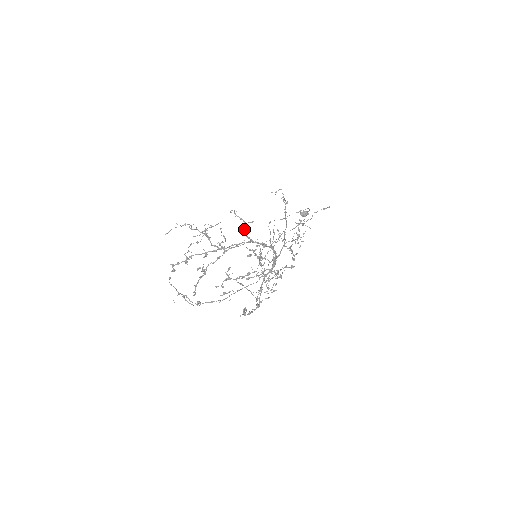
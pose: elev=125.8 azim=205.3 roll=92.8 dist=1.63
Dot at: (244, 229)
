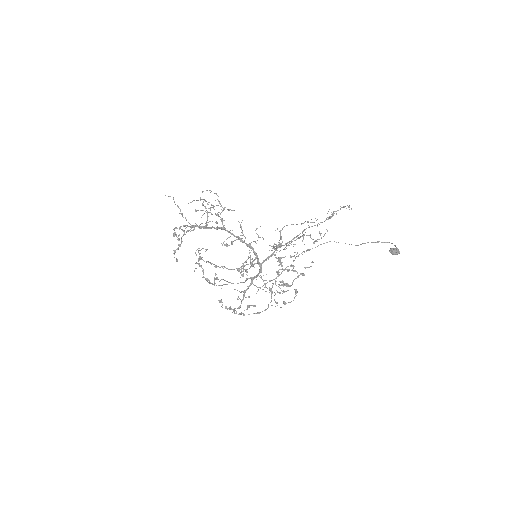
Dot at: (220, 214)
